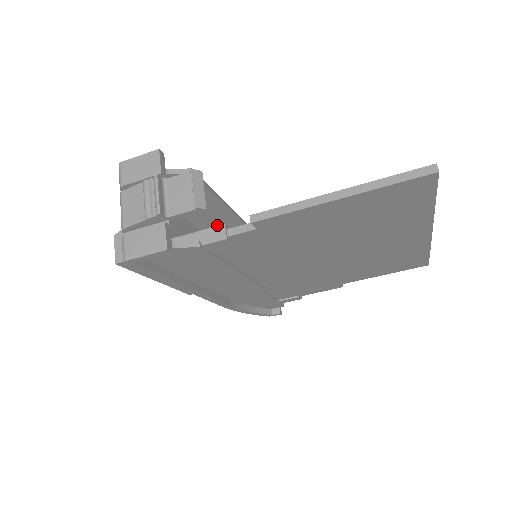
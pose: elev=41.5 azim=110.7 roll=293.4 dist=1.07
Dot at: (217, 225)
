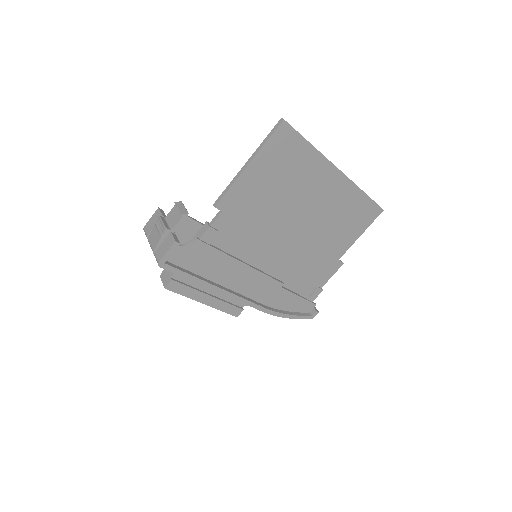
Dot at: occluded
